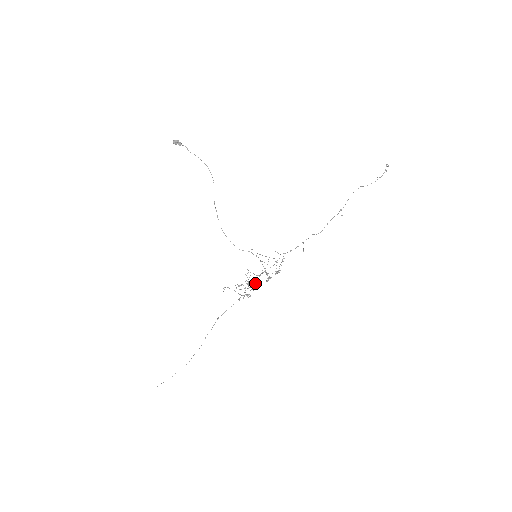
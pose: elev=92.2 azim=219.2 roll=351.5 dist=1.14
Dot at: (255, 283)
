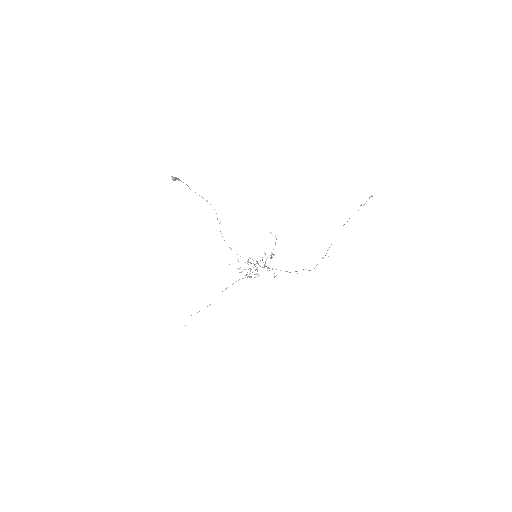
Dot at: (256, 274)
